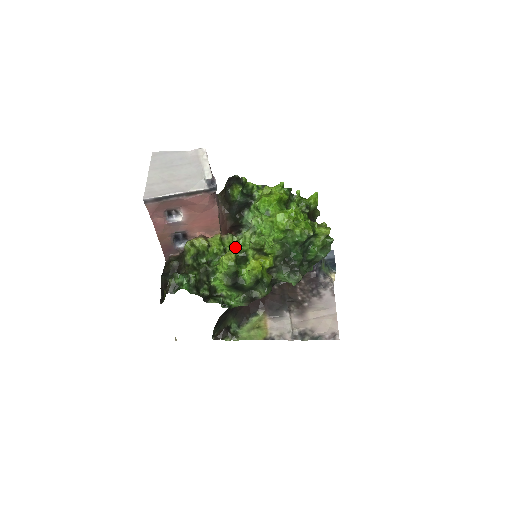
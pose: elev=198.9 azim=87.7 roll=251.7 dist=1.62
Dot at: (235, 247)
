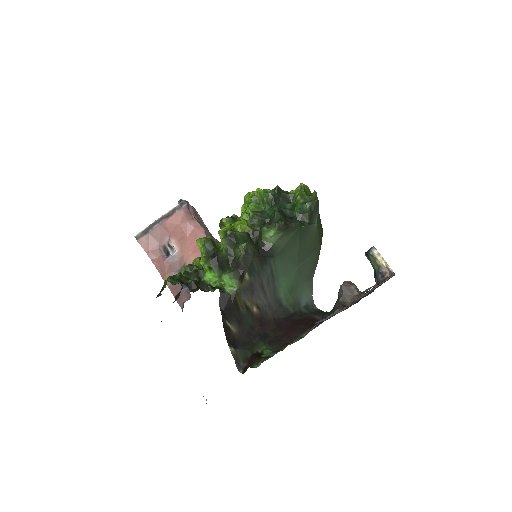
Dot at: occluded
